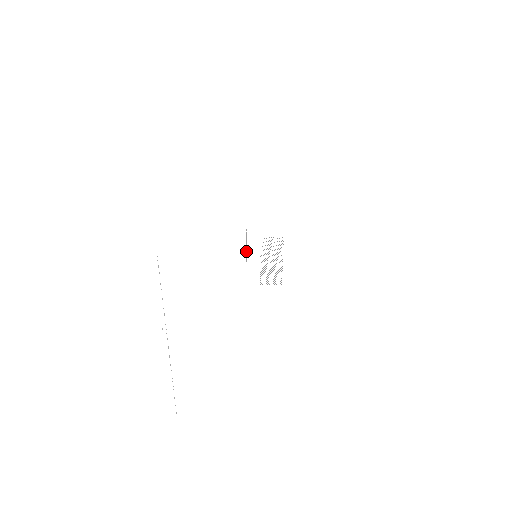
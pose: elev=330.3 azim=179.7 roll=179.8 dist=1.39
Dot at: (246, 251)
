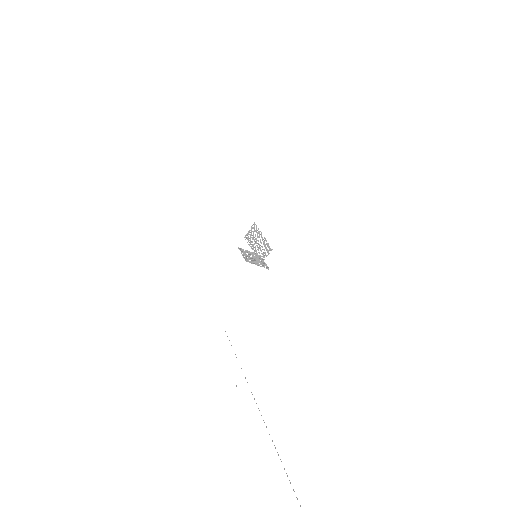
Dot at: (243, 255)
